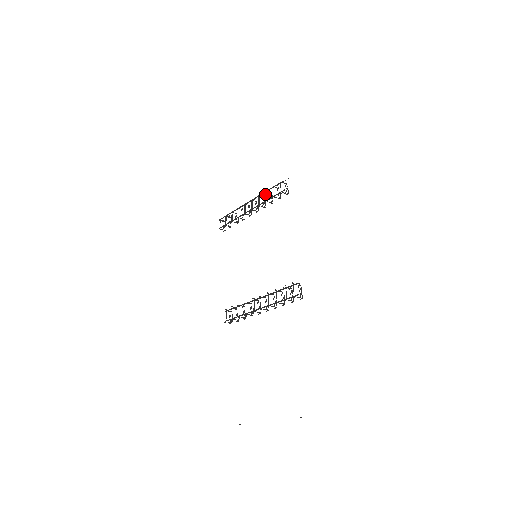
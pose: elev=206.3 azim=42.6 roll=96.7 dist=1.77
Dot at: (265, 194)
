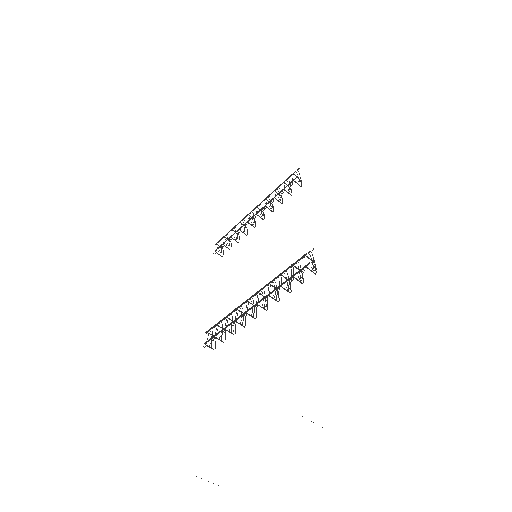
Dot at: occluded
